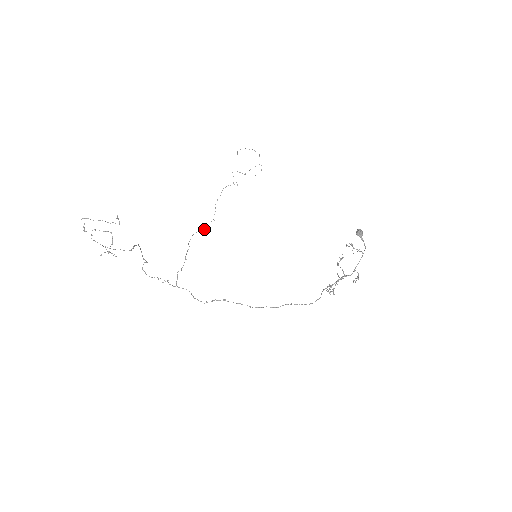
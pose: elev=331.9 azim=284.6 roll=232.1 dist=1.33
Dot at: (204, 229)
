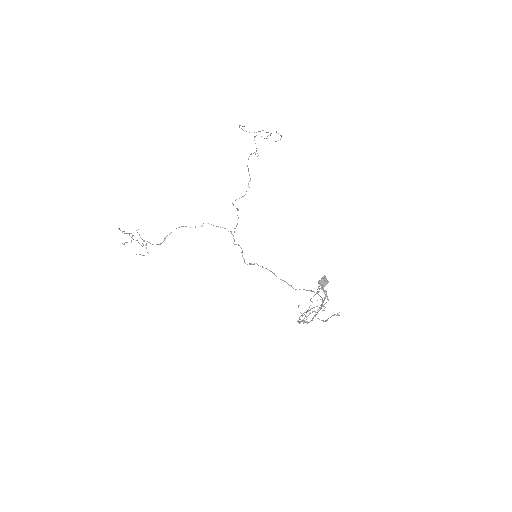
Dot at: (241, 197)
